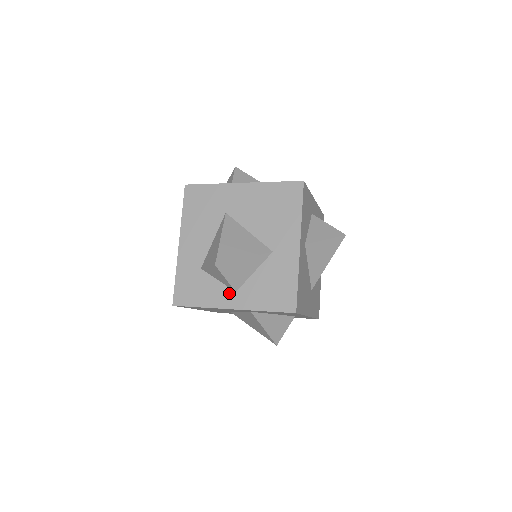
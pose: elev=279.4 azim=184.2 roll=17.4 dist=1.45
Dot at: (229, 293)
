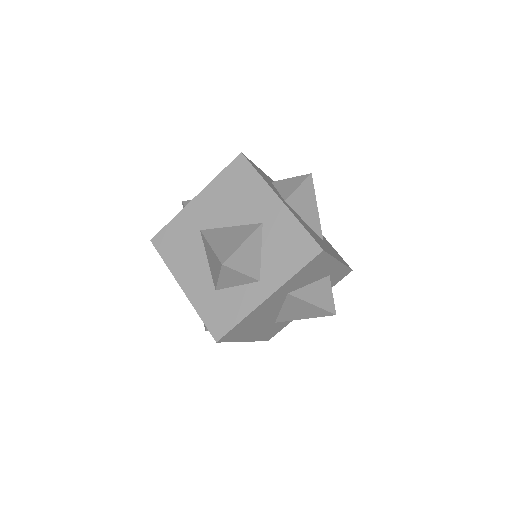
Dot at: (255, 287)
